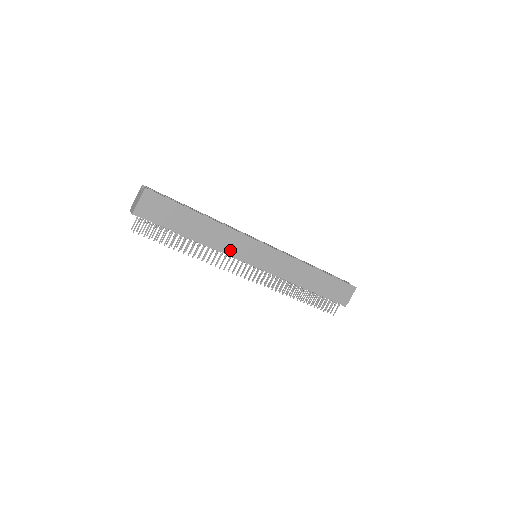
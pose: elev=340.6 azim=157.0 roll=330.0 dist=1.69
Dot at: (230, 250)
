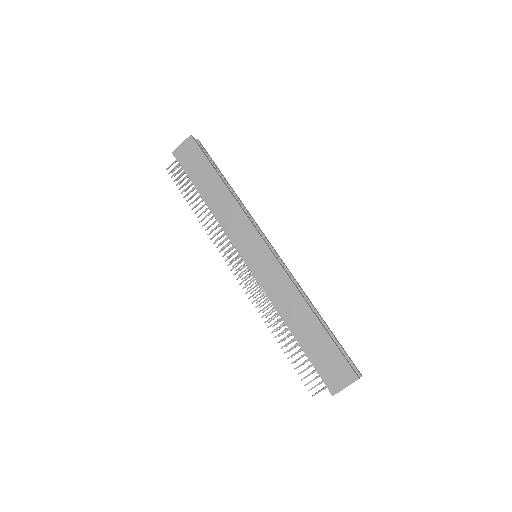
Dot at: (229, 229)
